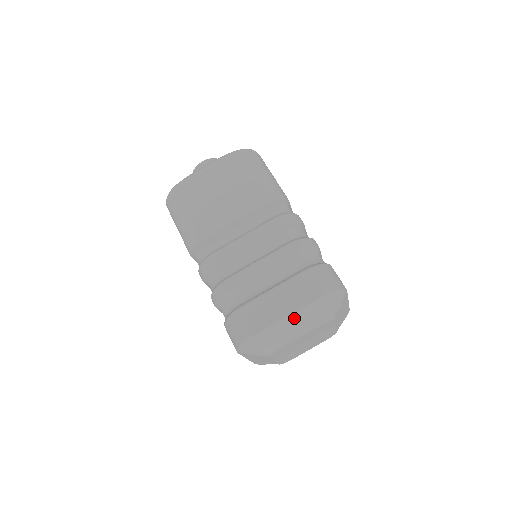
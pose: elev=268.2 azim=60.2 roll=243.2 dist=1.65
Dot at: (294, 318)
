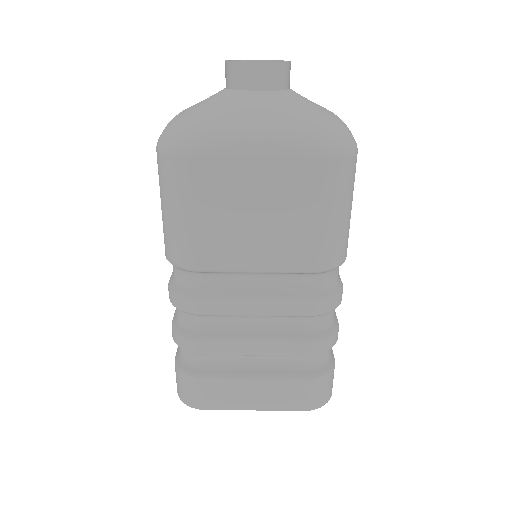
Dot at: occluded
